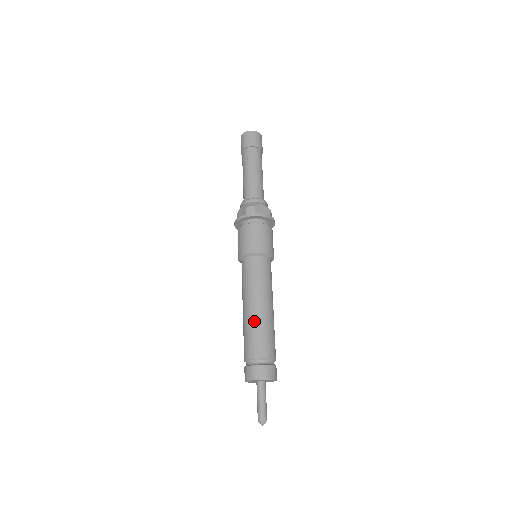
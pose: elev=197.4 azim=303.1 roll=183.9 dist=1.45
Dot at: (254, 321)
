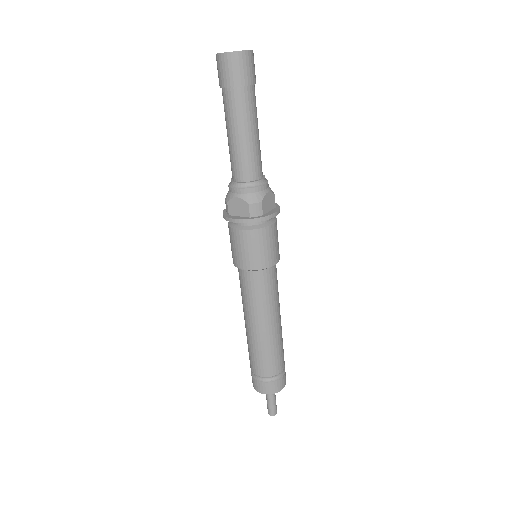
Dot at: (267, 343)
